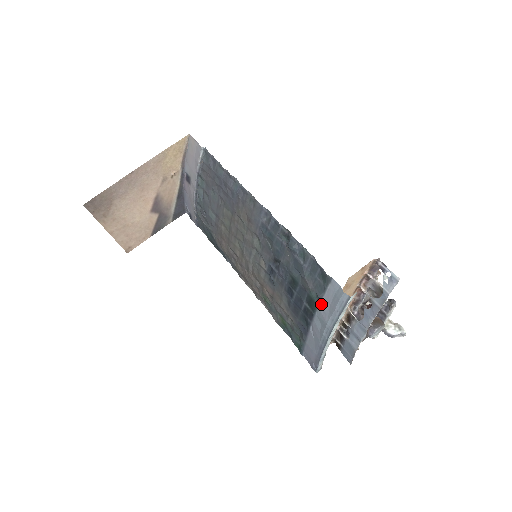
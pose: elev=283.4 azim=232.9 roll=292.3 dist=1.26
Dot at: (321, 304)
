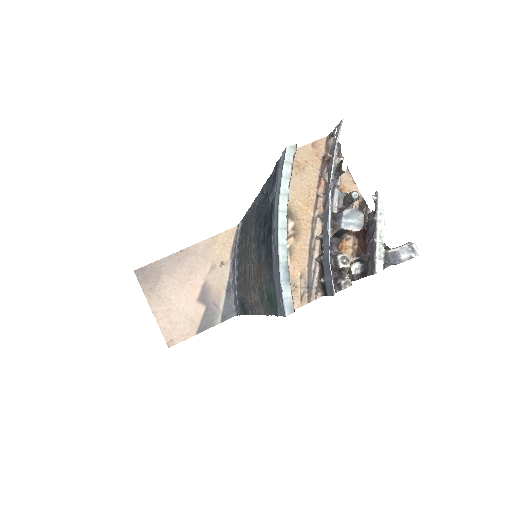
Dot at: (274, 198)
